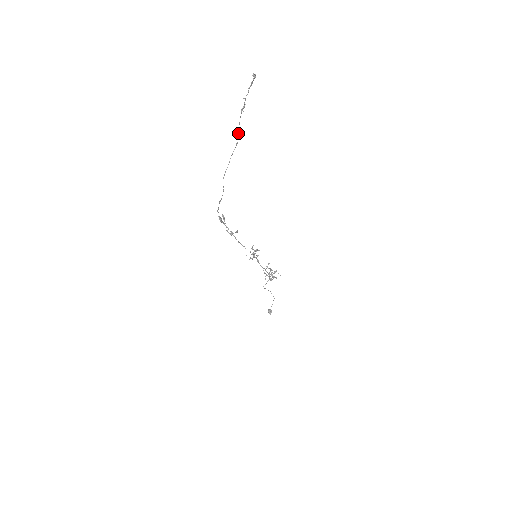
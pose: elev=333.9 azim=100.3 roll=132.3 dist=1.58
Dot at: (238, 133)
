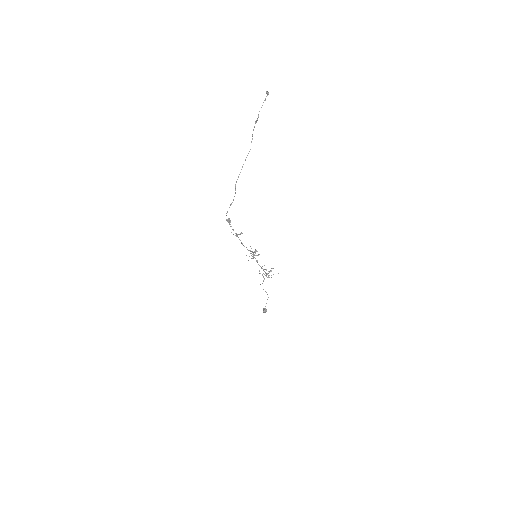
Dot at: (251, 142)
